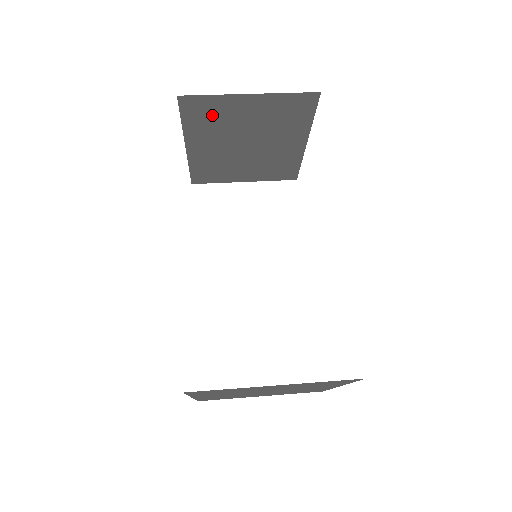
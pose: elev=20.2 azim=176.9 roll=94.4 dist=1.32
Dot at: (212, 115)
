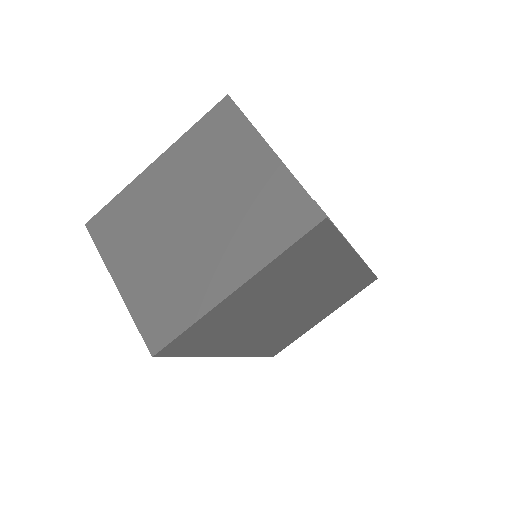
Dot at: occluded
